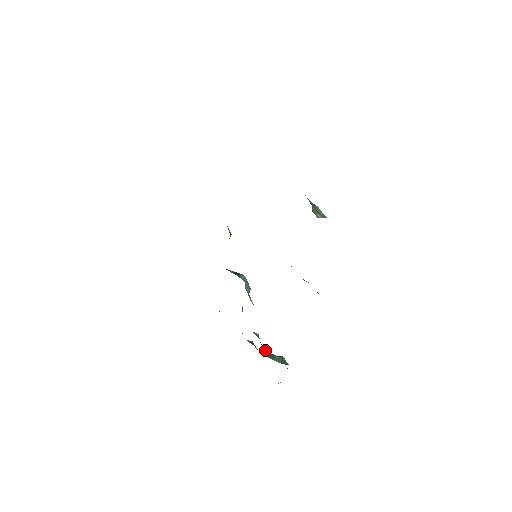
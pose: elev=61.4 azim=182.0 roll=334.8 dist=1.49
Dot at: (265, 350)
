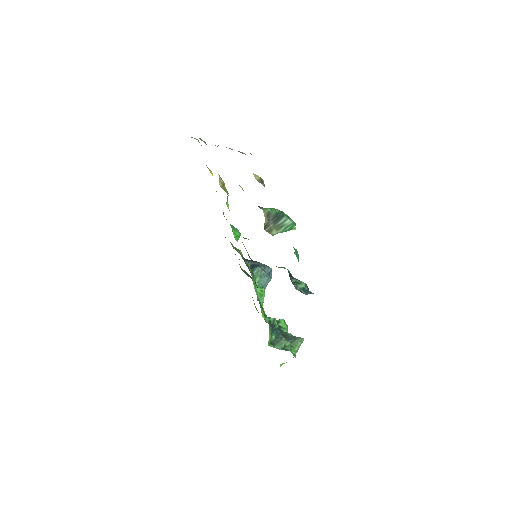
Dot at: (277, 333)
